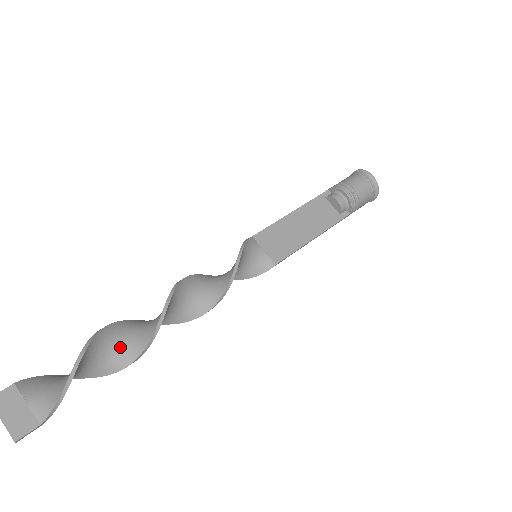
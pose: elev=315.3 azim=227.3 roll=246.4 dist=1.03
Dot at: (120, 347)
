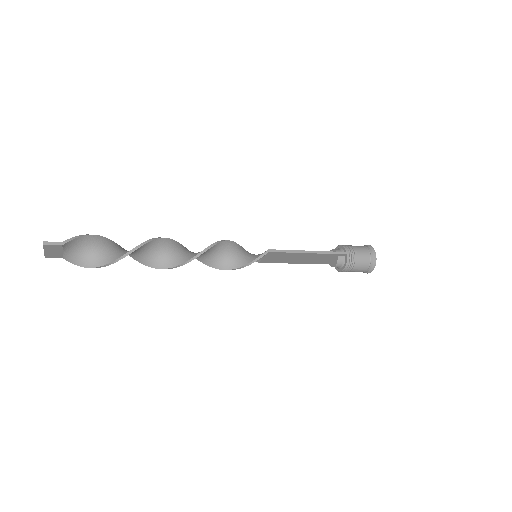
Dot at: occluded
